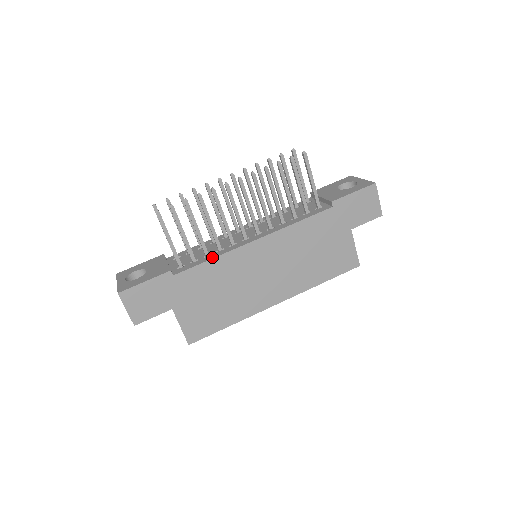
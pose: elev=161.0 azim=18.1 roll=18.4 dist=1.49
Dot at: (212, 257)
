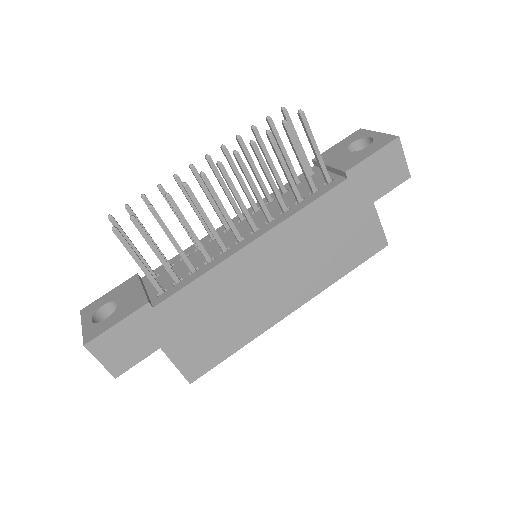
Dot at: (200, 273)
